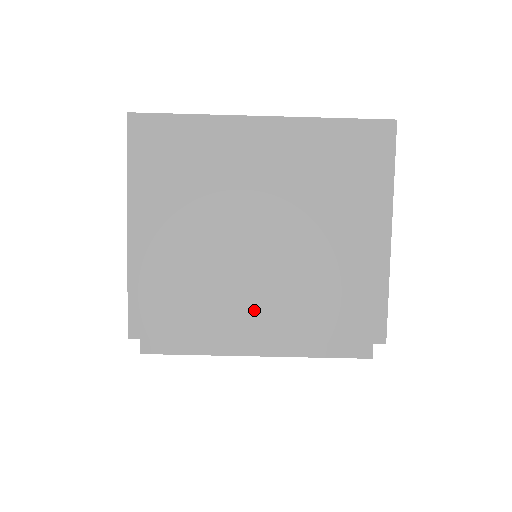
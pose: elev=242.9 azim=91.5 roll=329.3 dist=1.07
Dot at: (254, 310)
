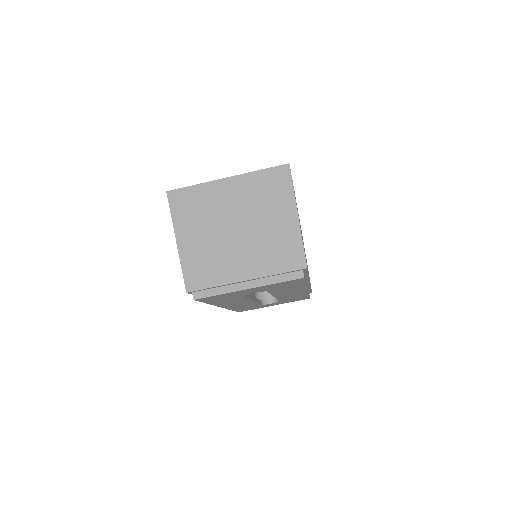
Dot at: (241, 266)
